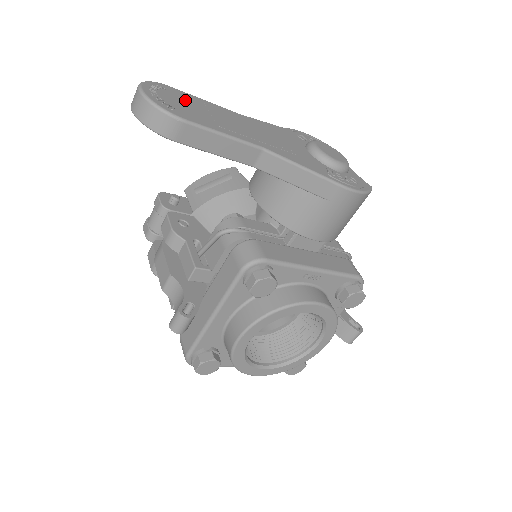
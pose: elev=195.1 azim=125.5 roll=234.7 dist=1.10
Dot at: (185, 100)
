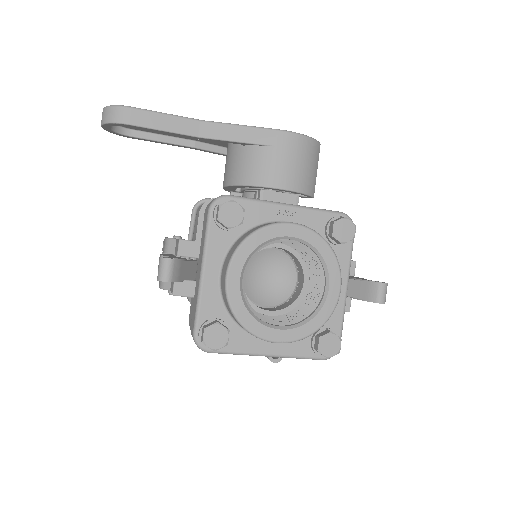
Dot at: occluded
